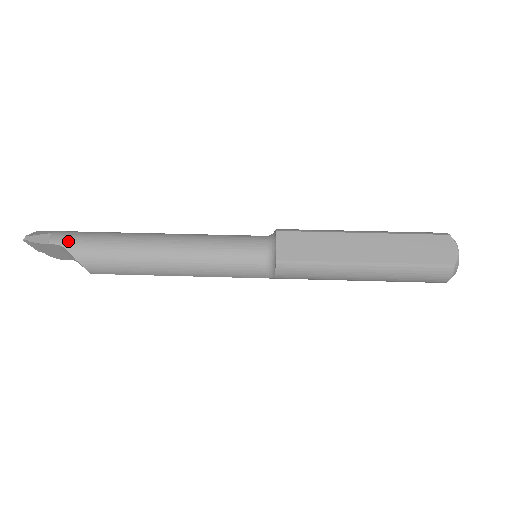
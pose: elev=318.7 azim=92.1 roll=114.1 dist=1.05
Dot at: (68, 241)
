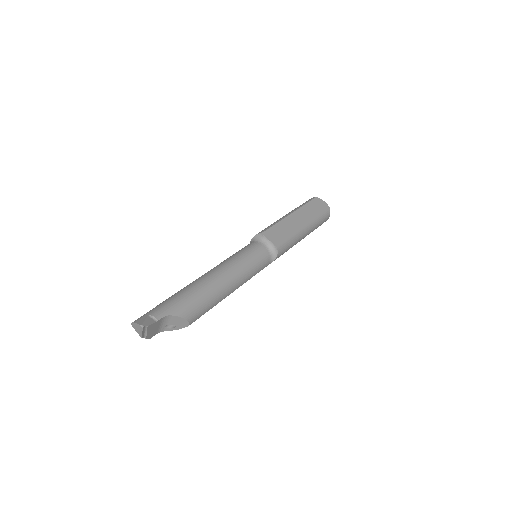
Dot at: (168, 310)
